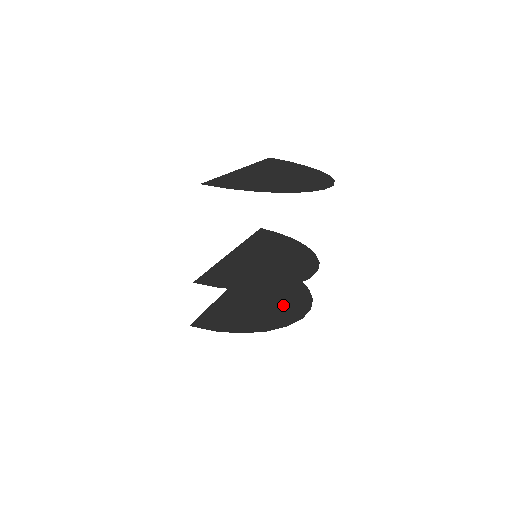
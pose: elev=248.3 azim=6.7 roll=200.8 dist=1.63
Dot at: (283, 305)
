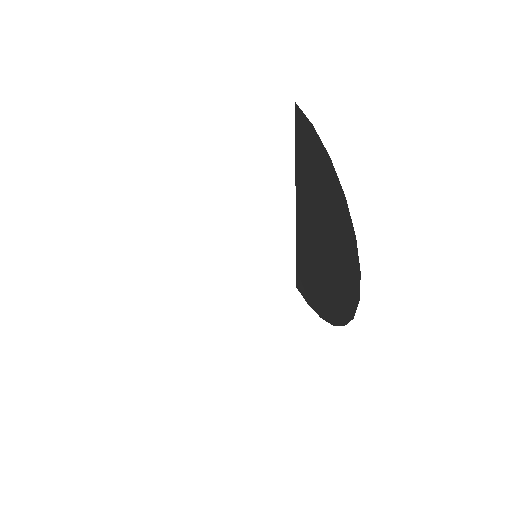
Dot at: occluded
